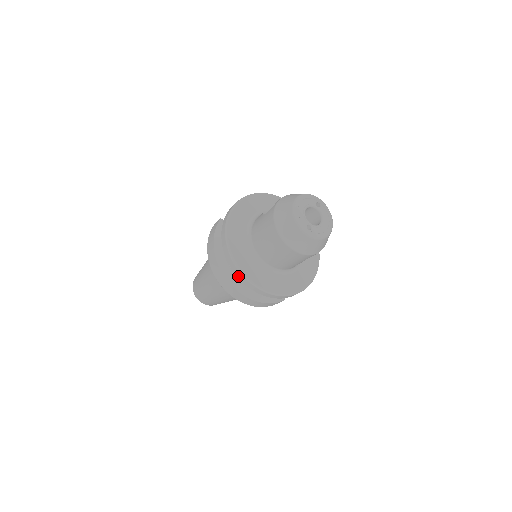
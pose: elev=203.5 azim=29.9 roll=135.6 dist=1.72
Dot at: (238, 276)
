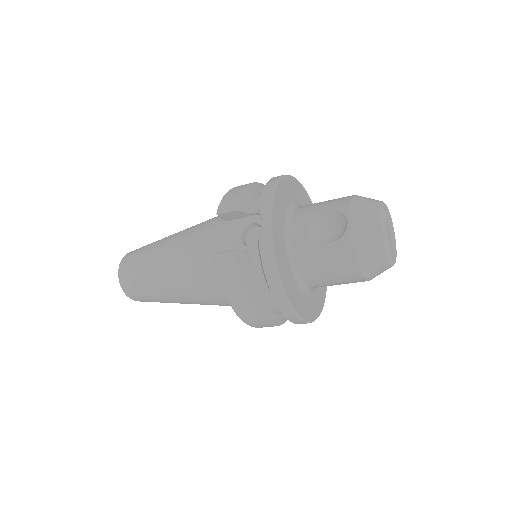
Dot at: (296, 323)
